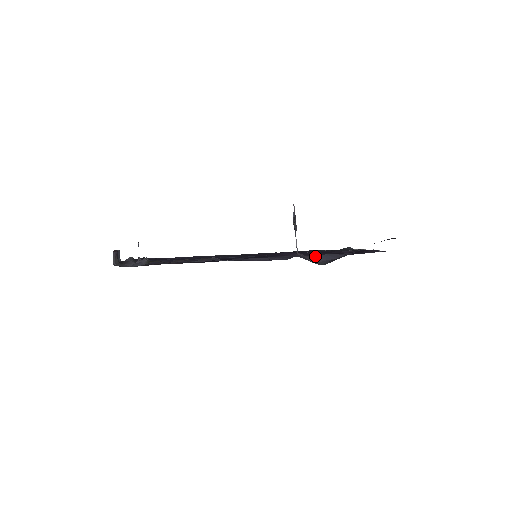
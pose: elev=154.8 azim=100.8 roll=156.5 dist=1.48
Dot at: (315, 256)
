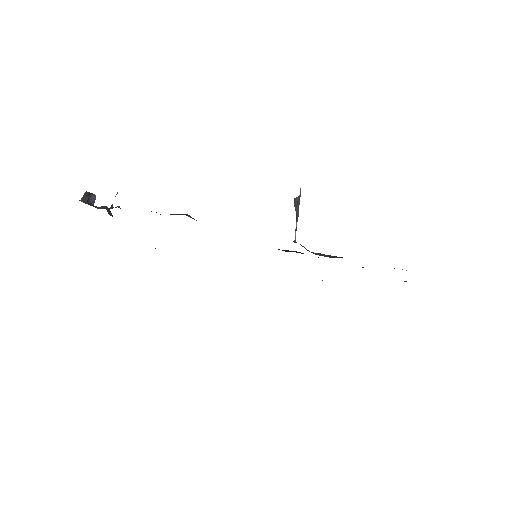
Dot at: (318, 253)
